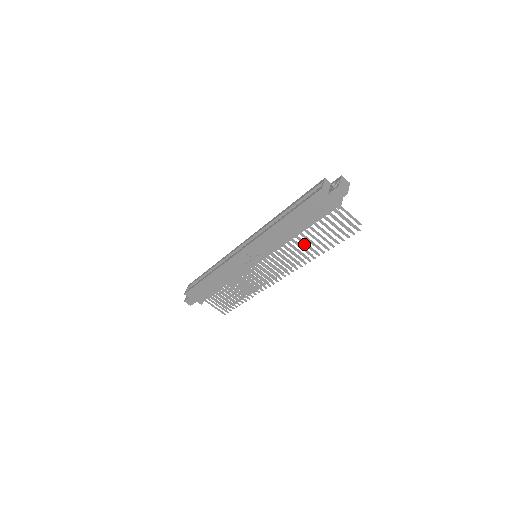
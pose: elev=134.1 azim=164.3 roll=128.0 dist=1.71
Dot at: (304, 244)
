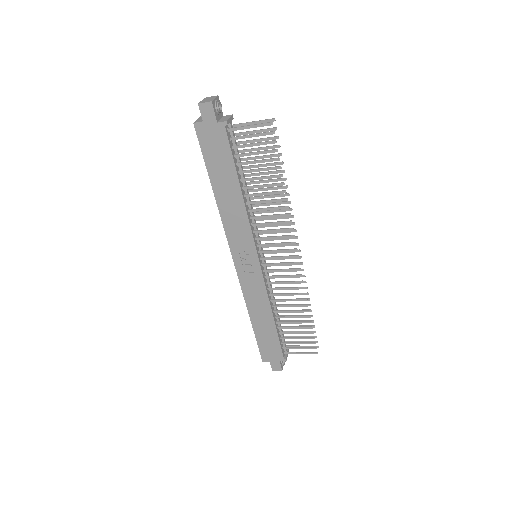
Dot at: (260, 195)
